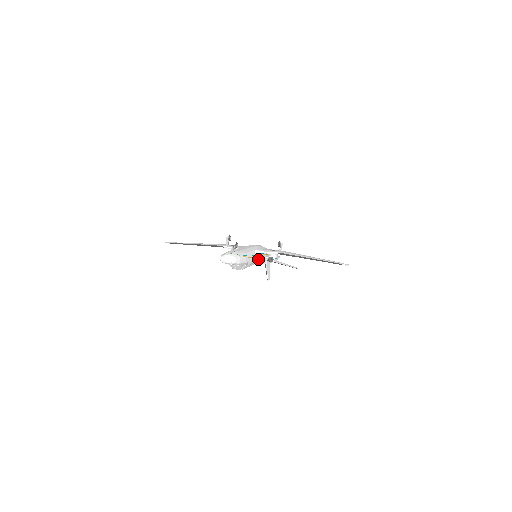
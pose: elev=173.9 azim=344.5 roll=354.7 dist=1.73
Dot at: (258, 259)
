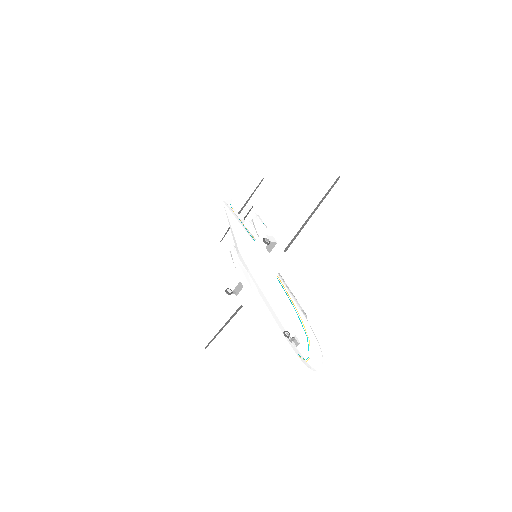
Dot at: occluded
